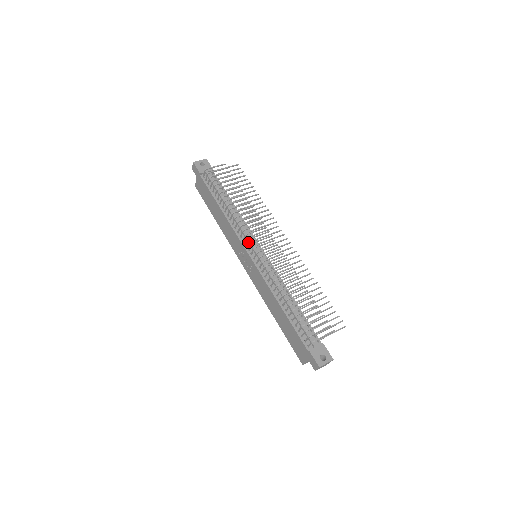
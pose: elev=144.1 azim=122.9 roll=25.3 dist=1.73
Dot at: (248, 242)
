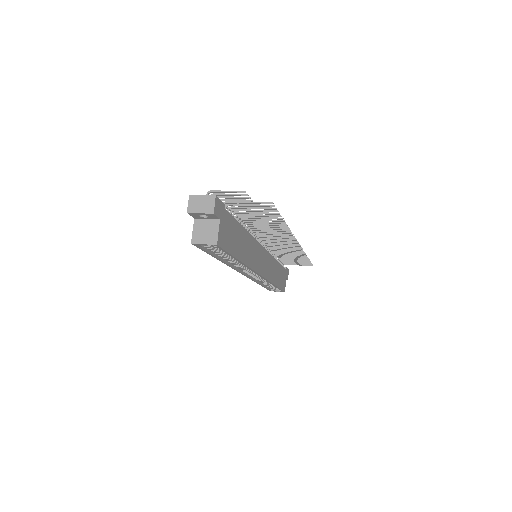
Dot at: occluded
